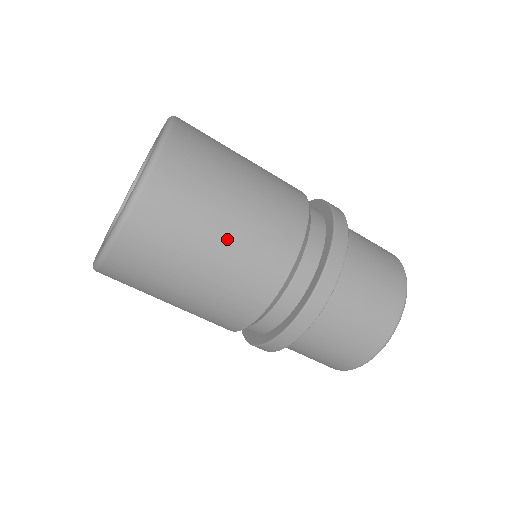
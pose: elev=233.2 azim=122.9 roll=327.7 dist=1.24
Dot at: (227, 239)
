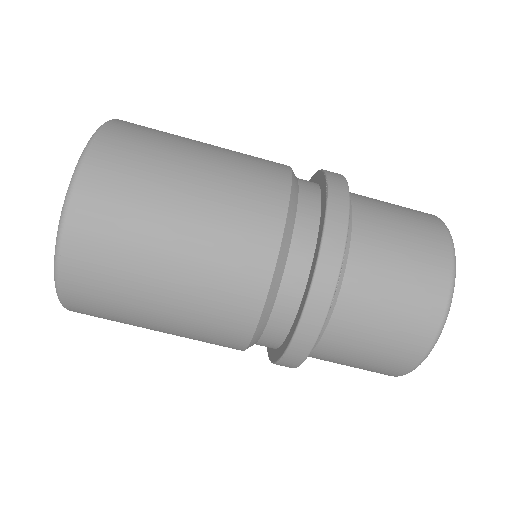
Dot at: (198, 190)
